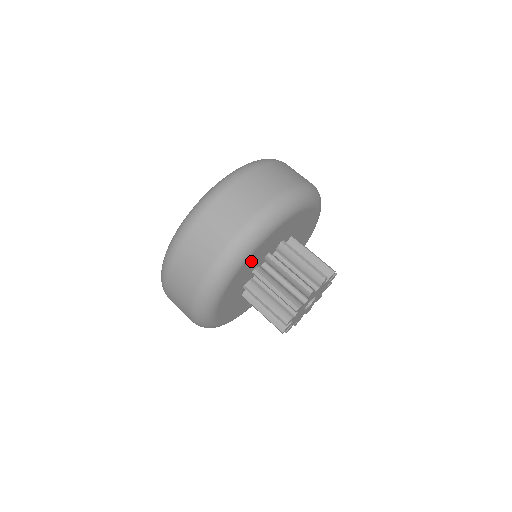
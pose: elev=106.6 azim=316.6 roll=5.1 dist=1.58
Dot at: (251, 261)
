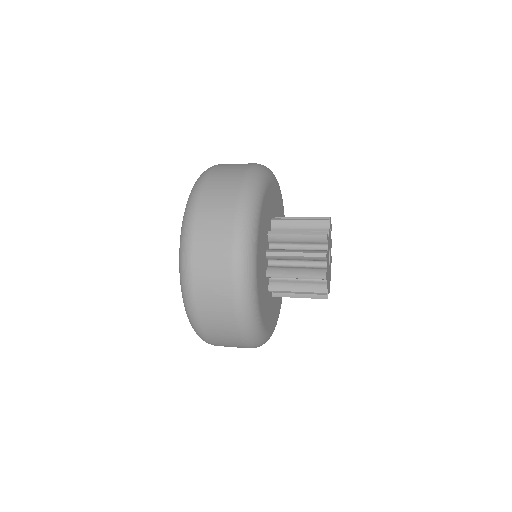
Dot at: (263, 305)
